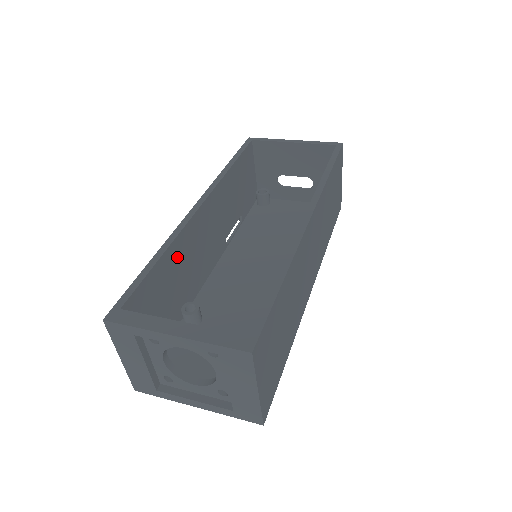
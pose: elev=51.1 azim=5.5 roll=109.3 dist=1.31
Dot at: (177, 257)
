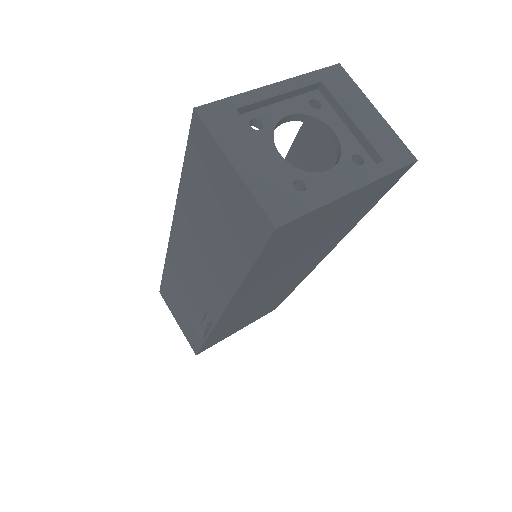
Dot at: occluded
